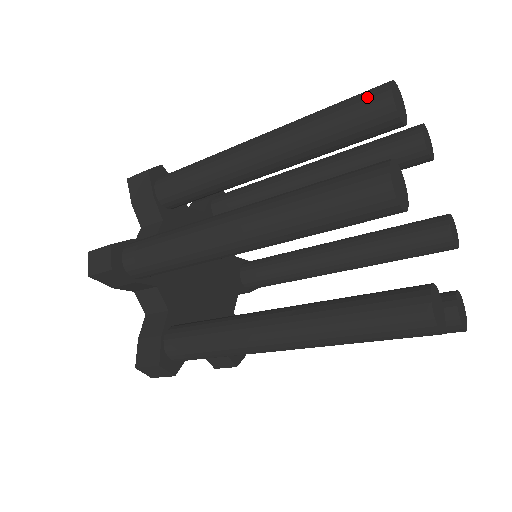
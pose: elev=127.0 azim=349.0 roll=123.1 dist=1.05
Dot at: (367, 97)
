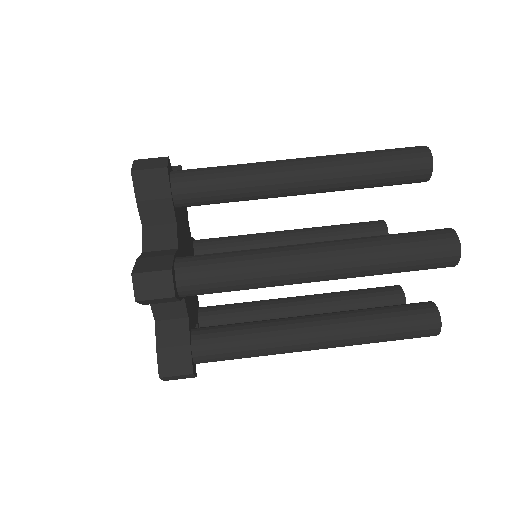
Dot at: occluded
